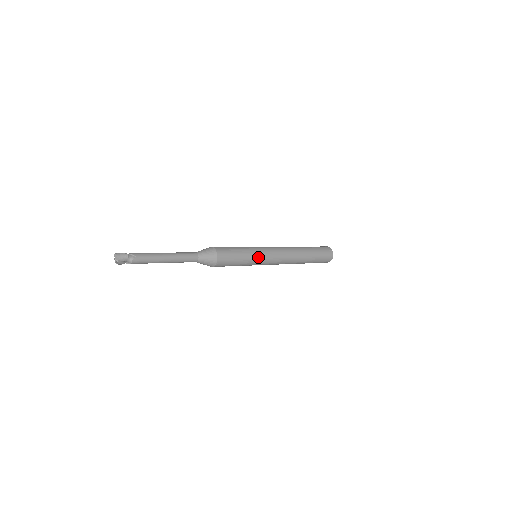
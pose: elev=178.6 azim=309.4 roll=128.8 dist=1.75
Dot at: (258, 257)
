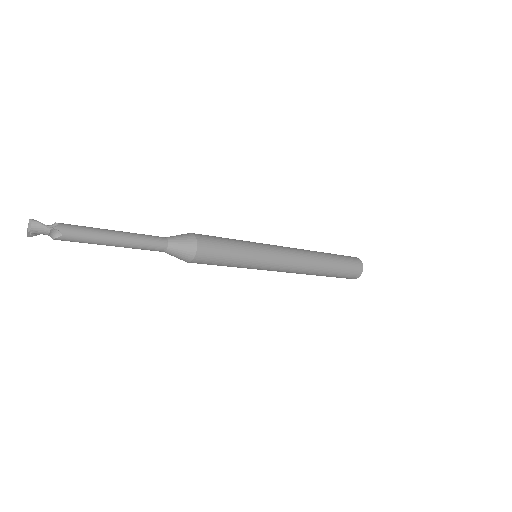
Dot at: (254, 266)
